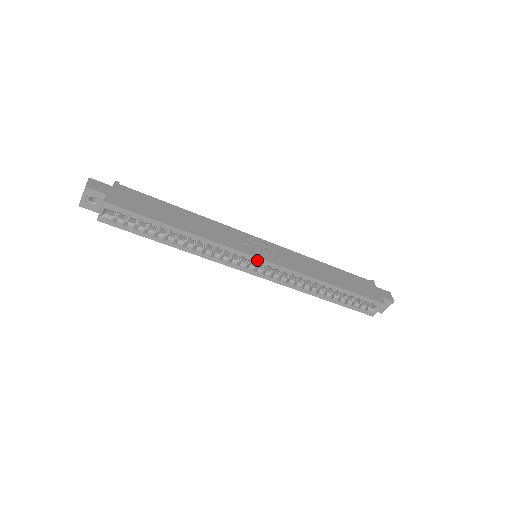
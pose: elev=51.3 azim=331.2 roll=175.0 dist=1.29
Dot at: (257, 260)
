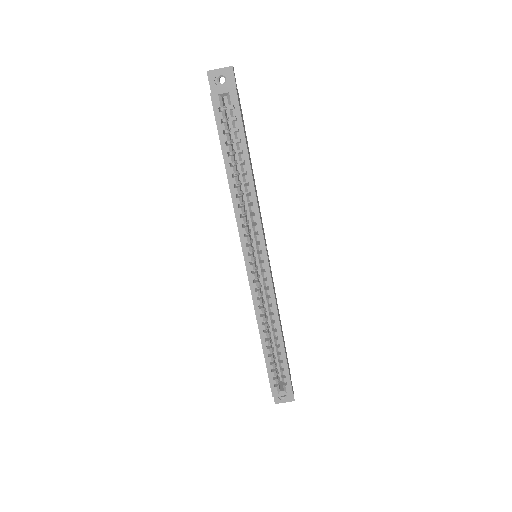
Dot at: (264, 256)
